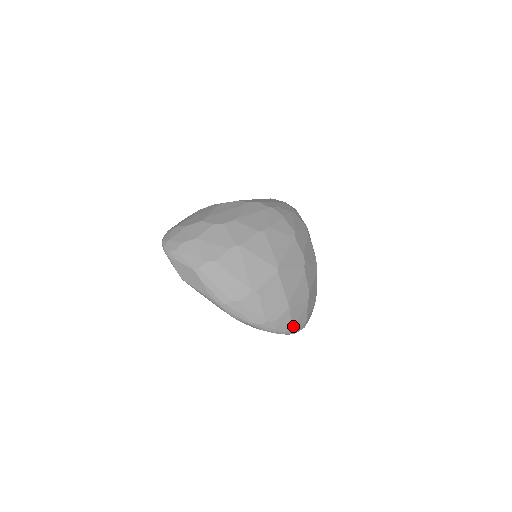
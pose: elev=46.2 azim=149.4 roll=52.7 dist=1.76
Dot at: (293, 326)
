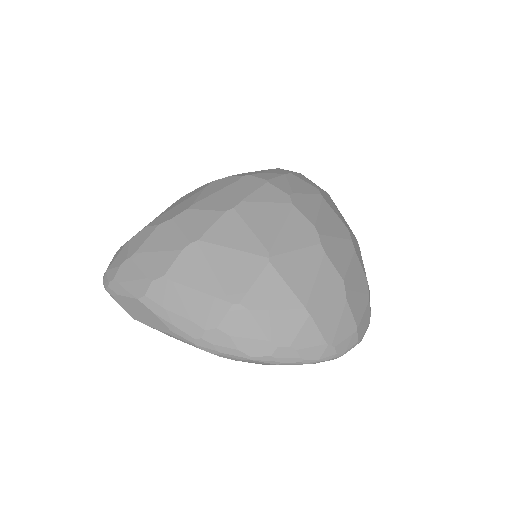
Dot at: (331, 344)
